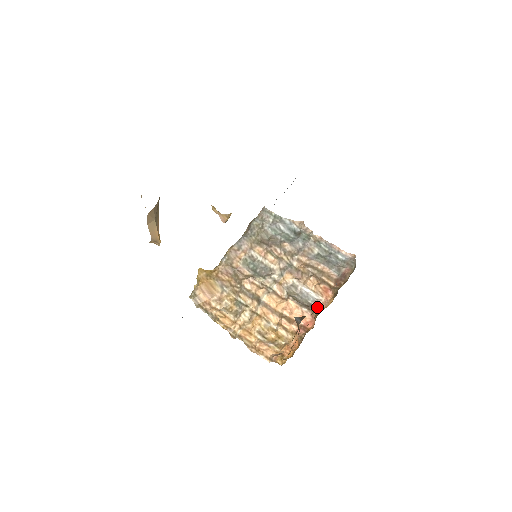
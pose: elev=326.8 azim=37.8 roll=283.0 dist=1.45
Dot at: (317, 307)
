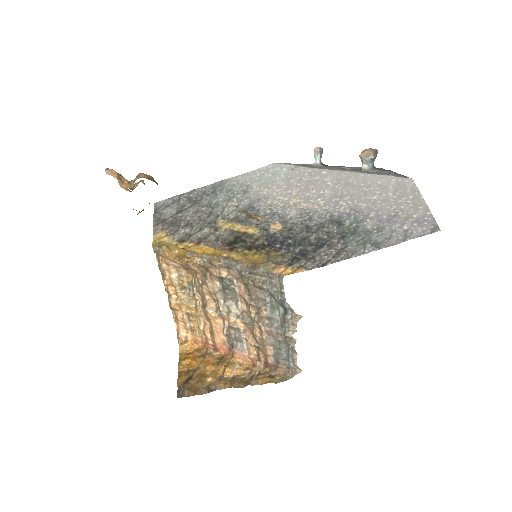
Dot at: (212, 385)
